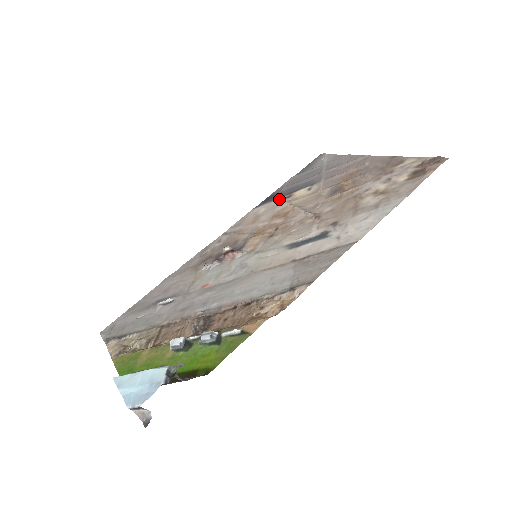
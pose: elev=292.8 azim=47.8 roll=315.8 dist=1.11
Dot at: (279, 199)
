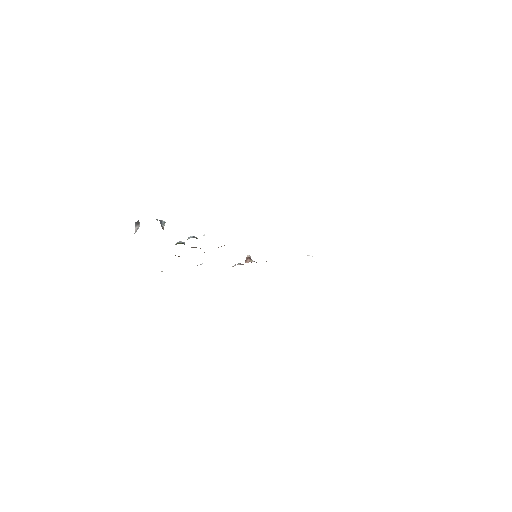
Dot at: occluded
